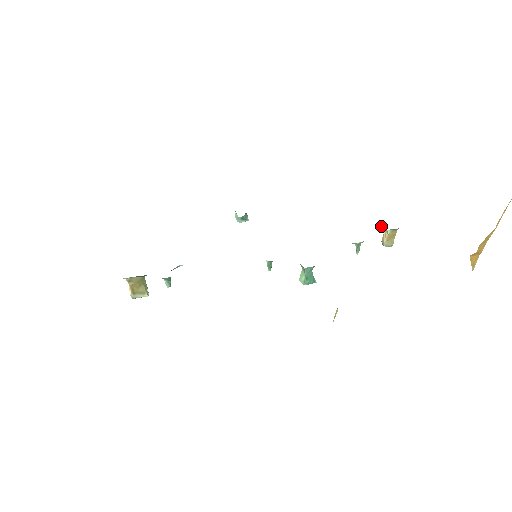
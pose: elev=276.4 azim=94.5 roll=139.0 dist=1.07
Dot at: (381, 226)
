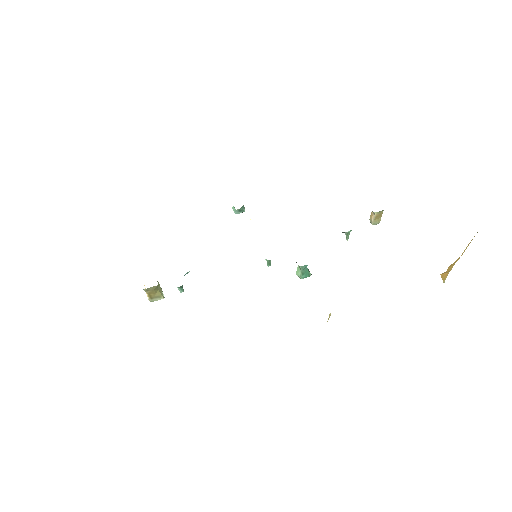
Dot at: occluded
